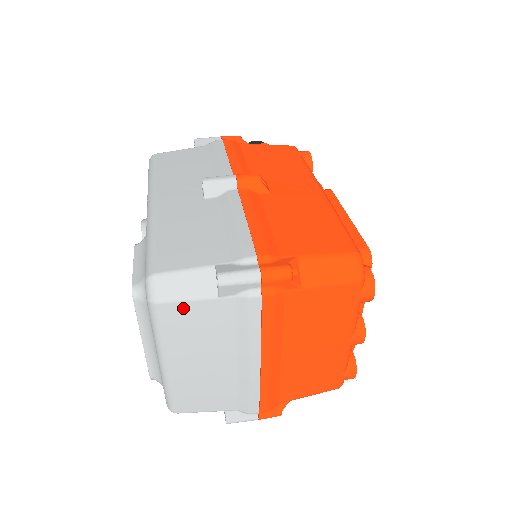
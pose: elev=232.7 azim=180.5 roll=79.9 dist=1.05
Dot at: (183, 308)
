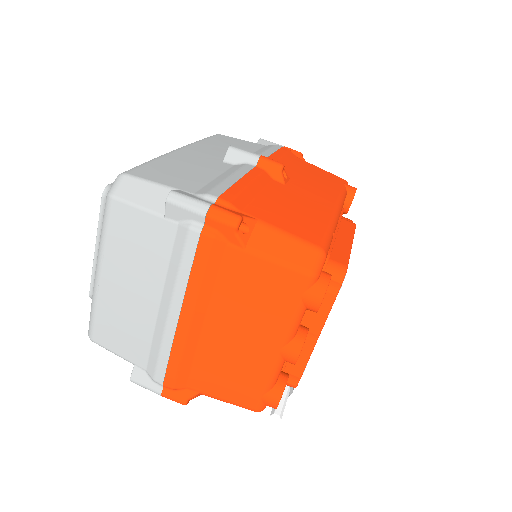
Dot at: (131, 214)
